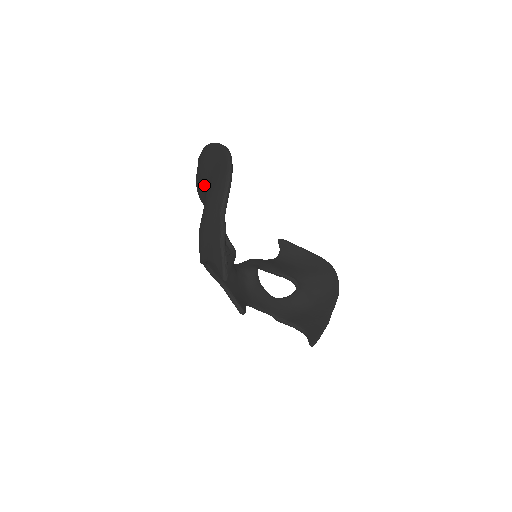
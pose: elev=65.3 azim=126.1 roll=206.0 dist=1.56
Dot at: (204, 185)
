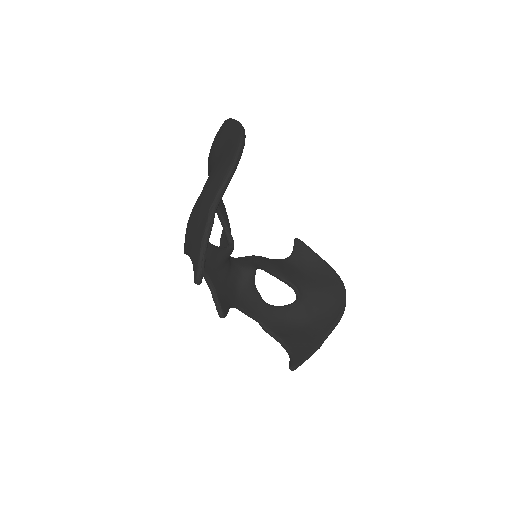
Dot at: (211, 165)
